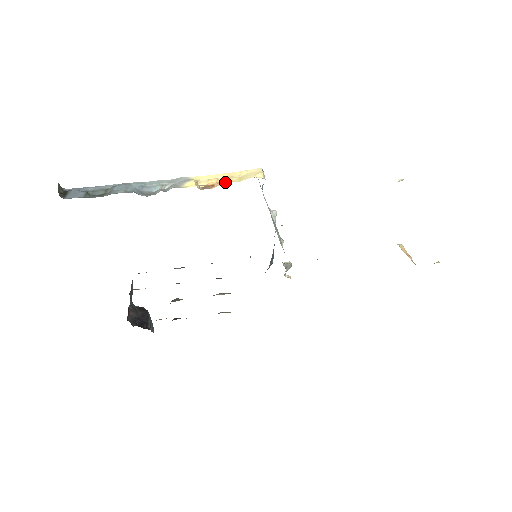
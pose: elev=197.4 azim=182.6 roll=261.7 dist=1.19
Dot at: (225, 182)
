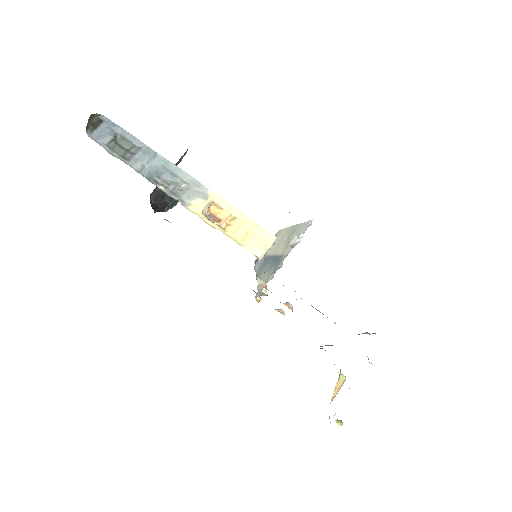
Dot at: (229, 229)
